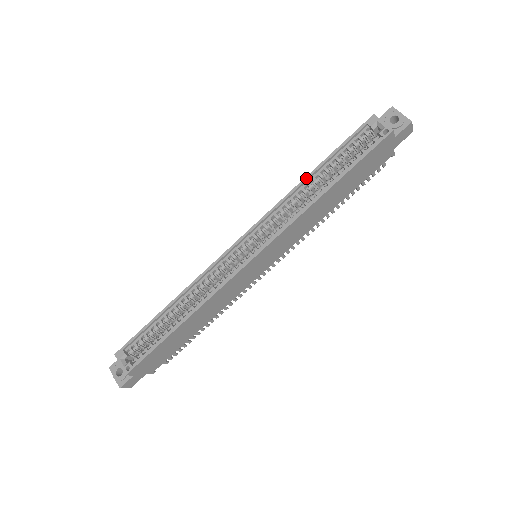
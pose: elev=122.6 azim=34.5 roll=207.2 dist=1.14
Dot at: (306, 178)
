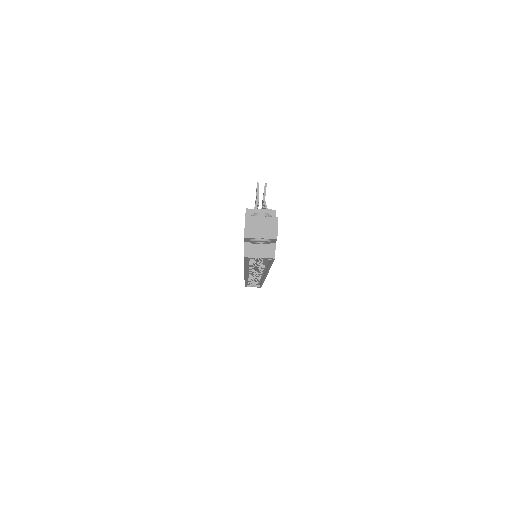
Dot at: (245, 269)
